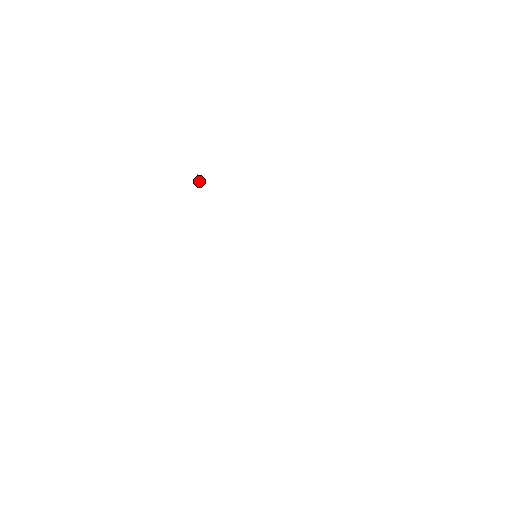
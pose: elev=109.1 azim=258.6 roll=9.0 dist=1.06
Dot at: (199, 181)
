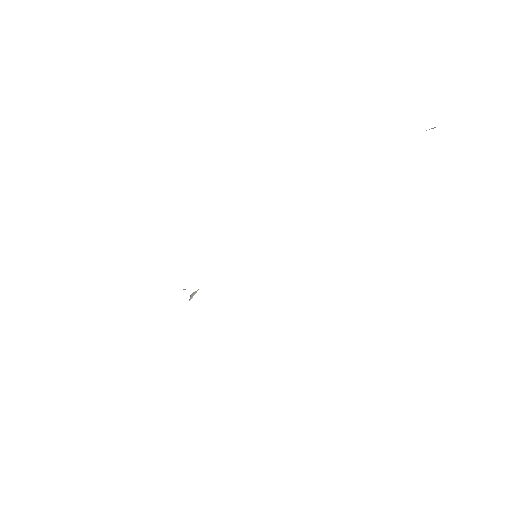
Dot at: occluded
